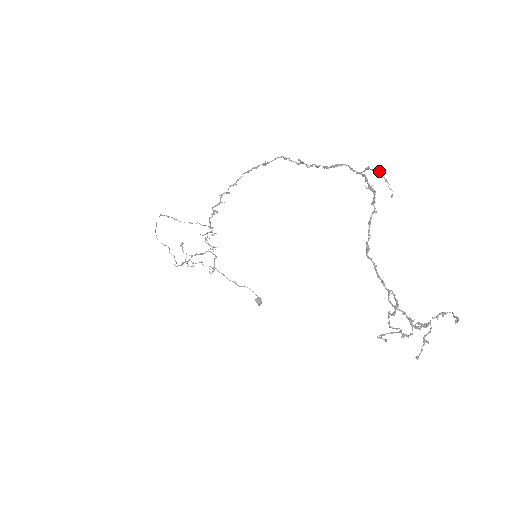
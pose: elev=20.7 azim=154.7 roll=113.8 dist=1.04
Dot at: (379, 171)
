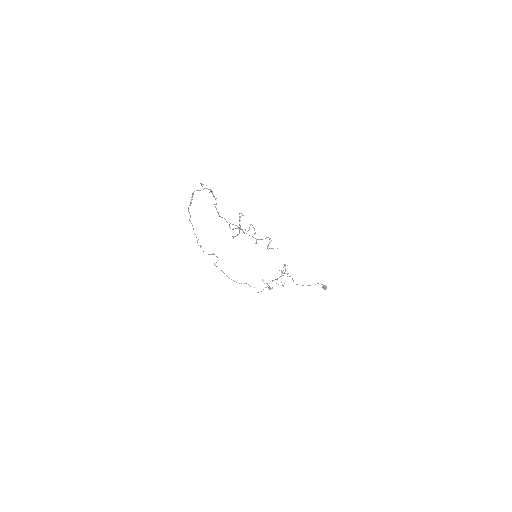
Dot at: occluded
